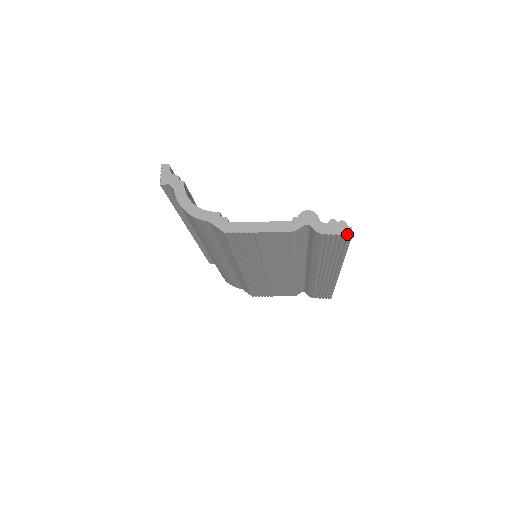
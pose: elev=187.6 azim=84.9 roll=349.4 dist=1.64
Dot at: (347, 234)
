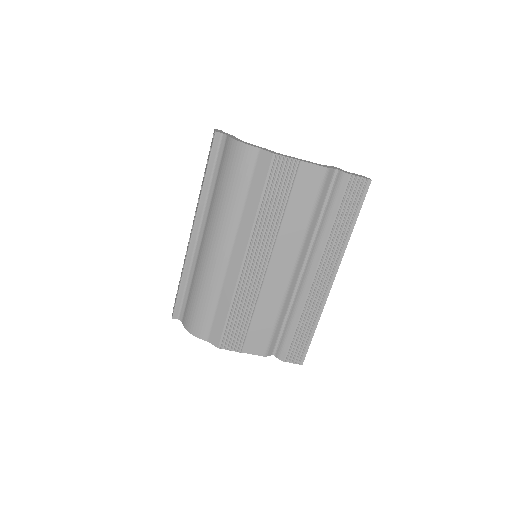
Dot at: (368, 179)
